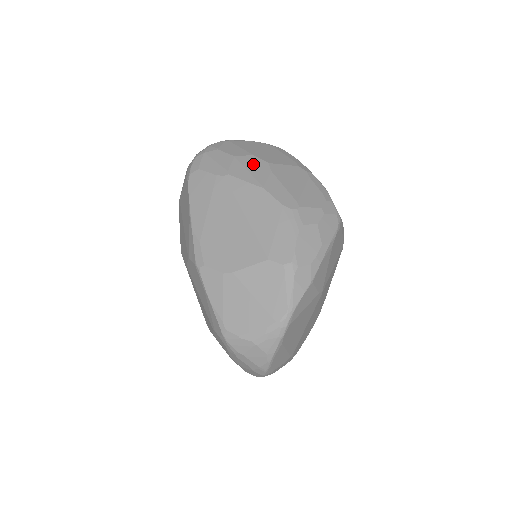
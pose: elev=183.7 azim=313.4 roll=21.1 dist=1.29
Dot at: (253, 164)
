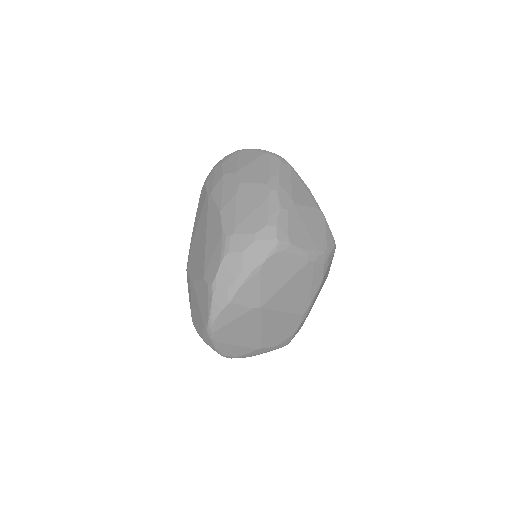
Dot at: (230, 184)
